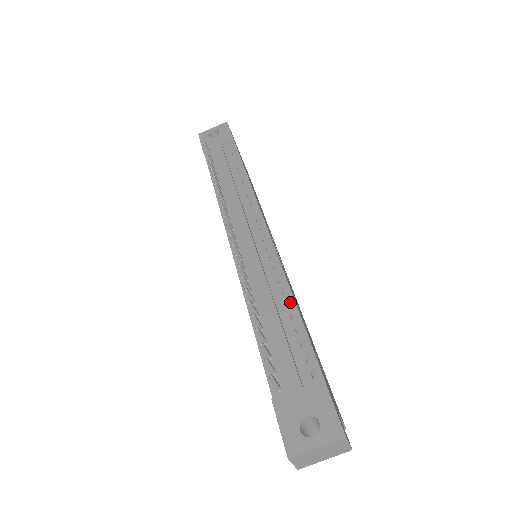
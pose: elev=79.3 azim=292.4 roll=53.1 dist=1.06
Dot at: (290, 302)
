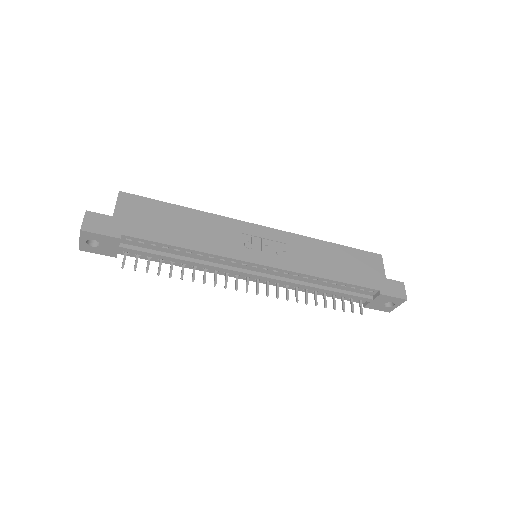
Dot at: (326, 281)
